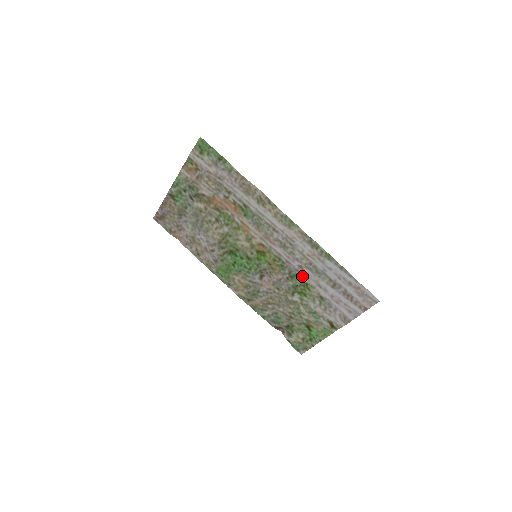
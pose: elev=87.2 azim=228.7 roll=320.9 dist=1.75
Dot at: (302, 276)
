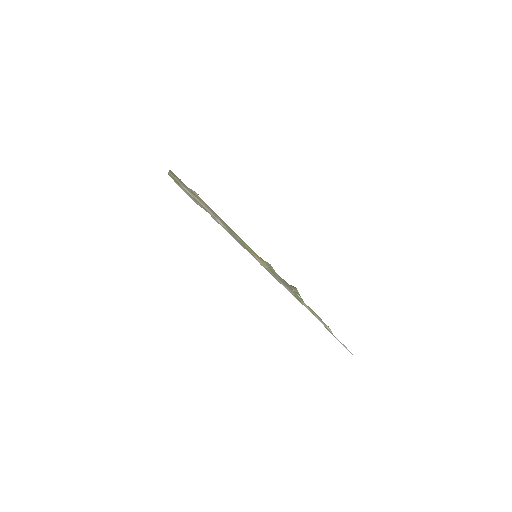
Dot at: occluded
